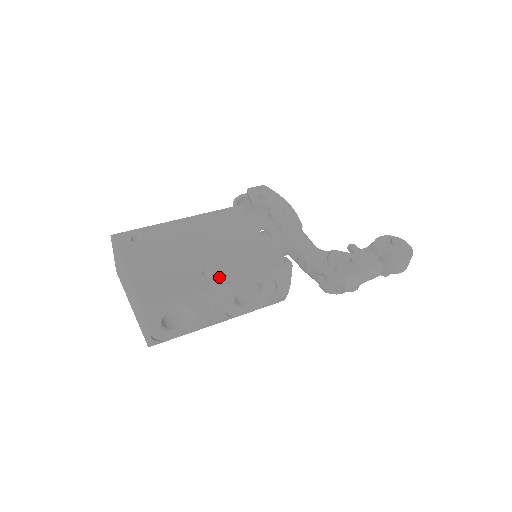
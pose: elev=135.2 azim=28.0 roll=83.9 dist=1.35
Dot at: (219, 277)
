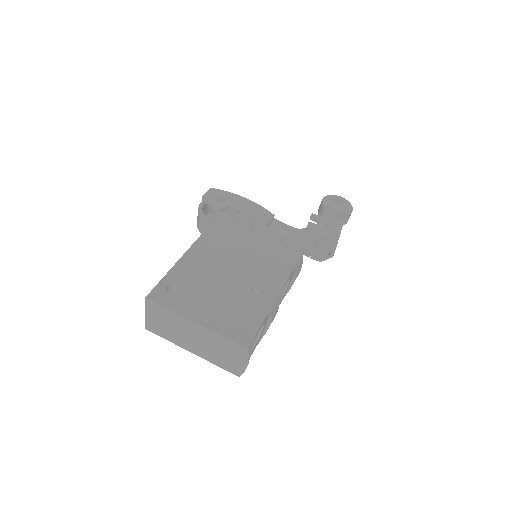
Dot at: (268, 289)
